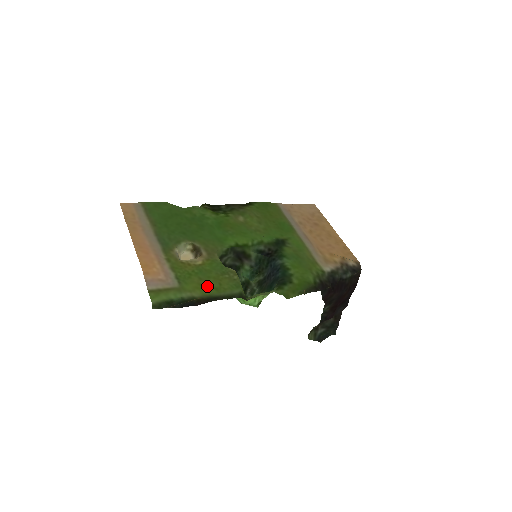
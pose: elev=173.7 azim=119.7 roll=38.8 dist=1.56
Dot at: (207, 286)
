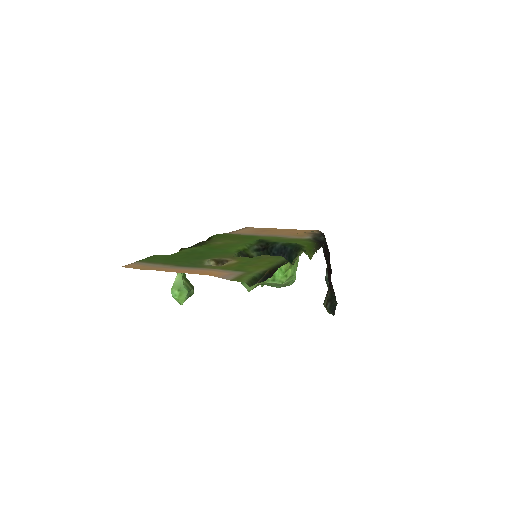
Dot at: (262, 265)
